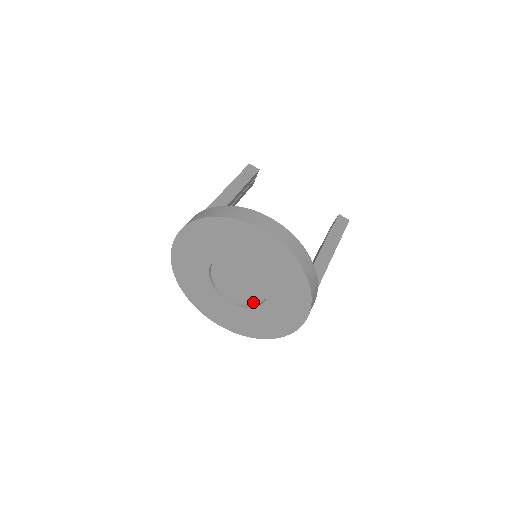
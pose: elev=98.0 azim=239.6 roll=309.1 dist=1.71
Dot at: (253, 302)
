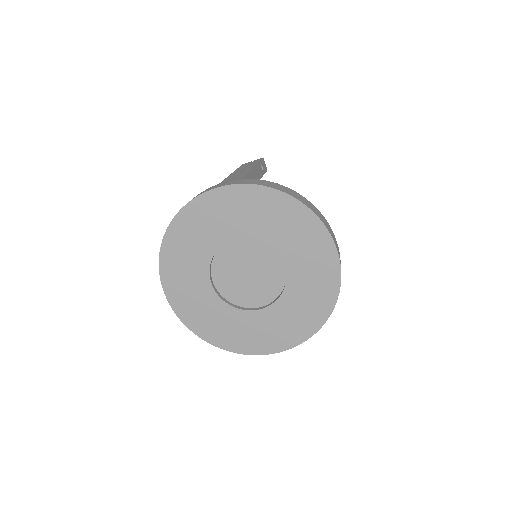
Dot at: (238, 302)
